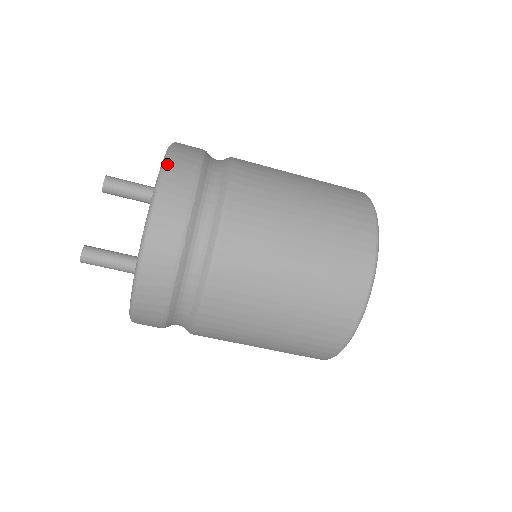
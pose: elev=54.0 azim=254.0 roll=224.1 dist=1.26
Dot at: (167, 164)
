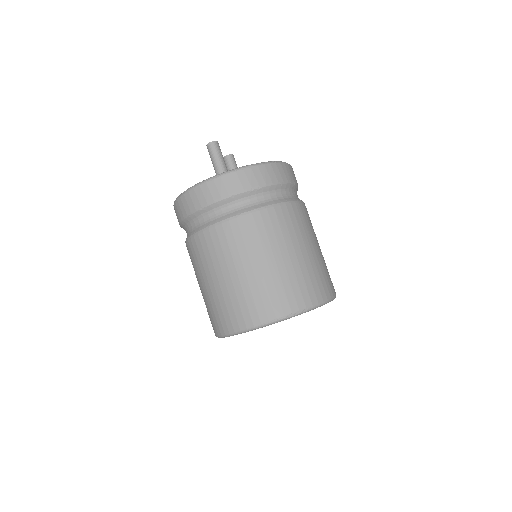
Dot at: occluded
